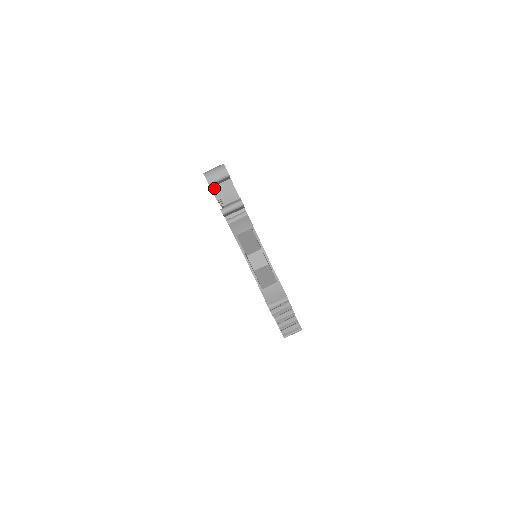
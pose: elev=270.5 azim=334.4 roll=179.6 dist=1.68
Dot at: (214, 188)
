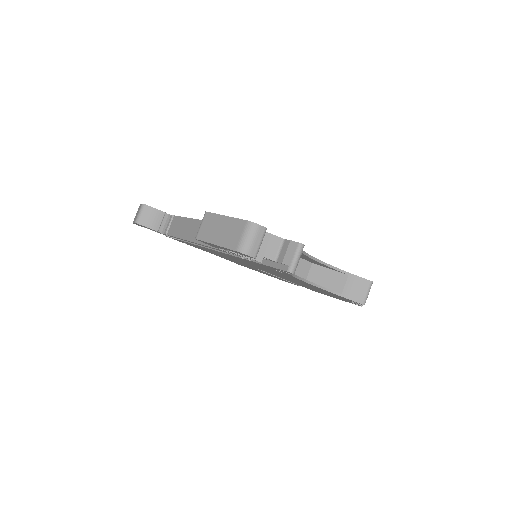
Dot at: occluded
